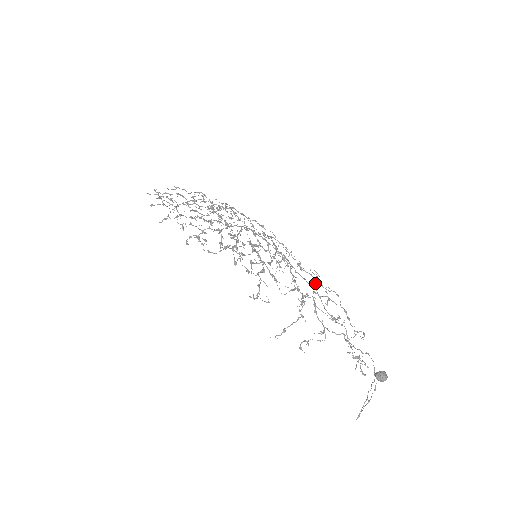
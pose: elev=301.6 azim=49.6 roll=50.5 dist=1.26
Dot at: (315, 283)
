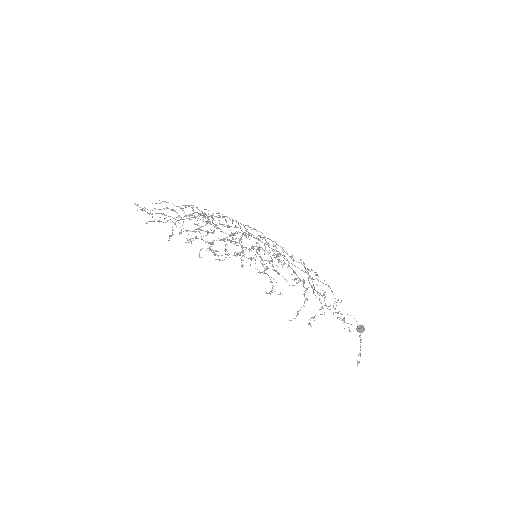
Dot at: (306, 270)
